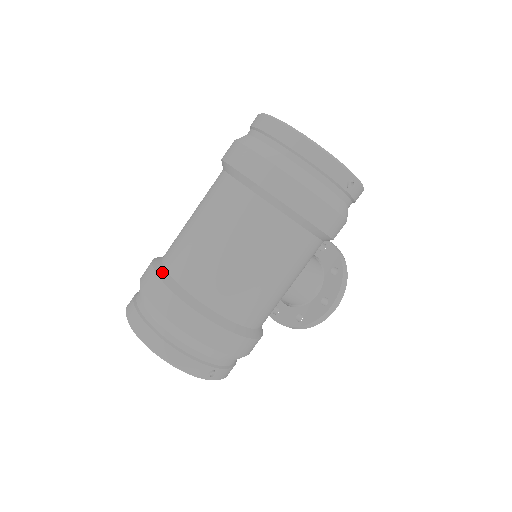
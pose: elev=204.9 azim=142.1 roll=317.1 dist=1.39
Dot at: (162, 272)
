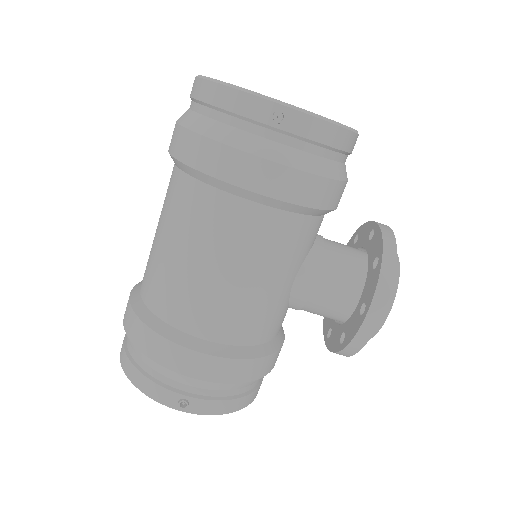
Dot at: (139, 284)
